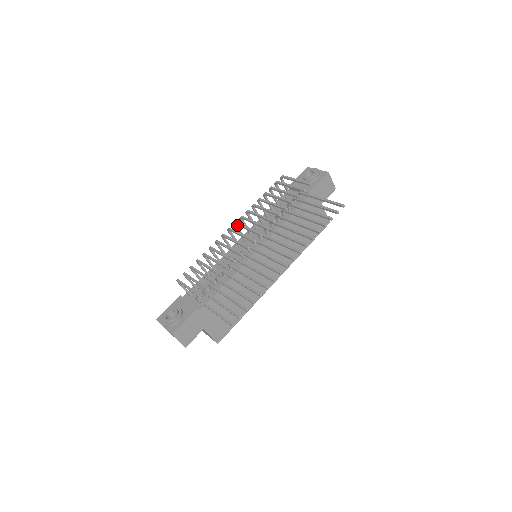
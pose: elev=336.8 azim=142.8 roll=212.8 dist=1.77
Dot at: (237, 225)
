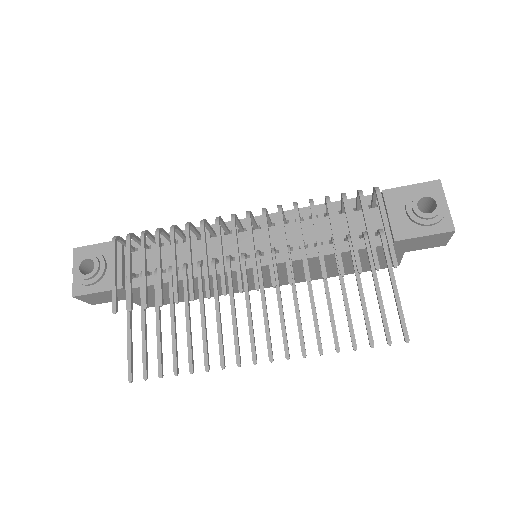
Dot at: (247, 223)
